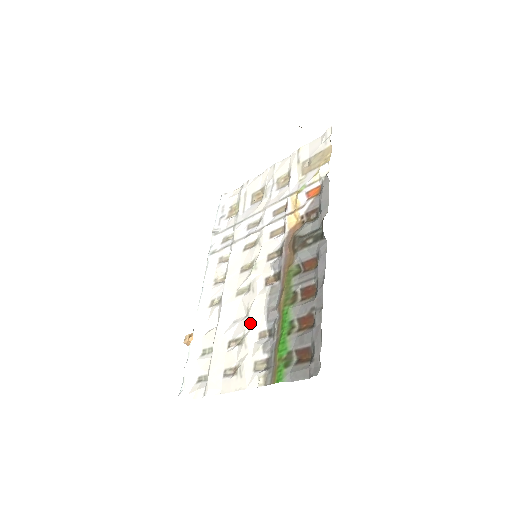
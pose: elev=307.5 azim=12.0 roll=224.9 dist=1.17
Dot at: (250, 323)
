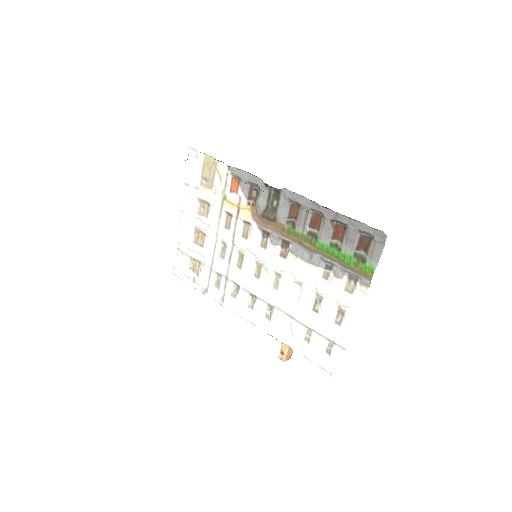
Dot at: (309, 283)
